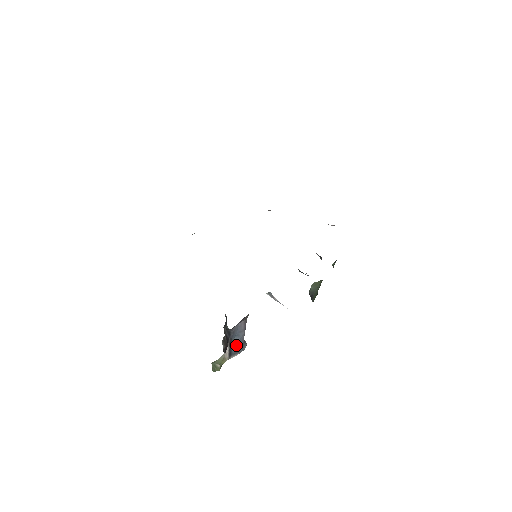
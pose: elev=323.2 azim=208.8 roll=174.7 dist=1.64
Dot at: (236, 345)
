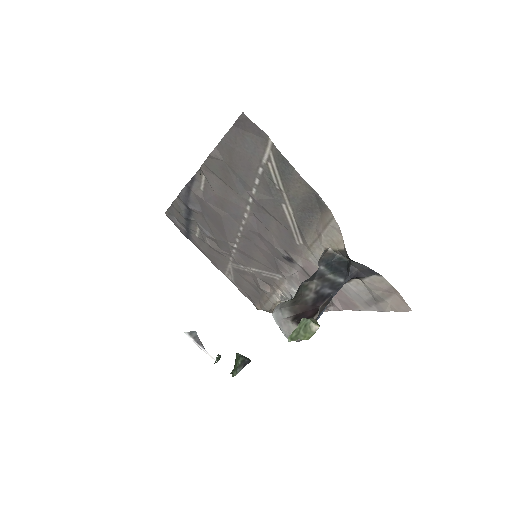
Dot at: (317, 318)
